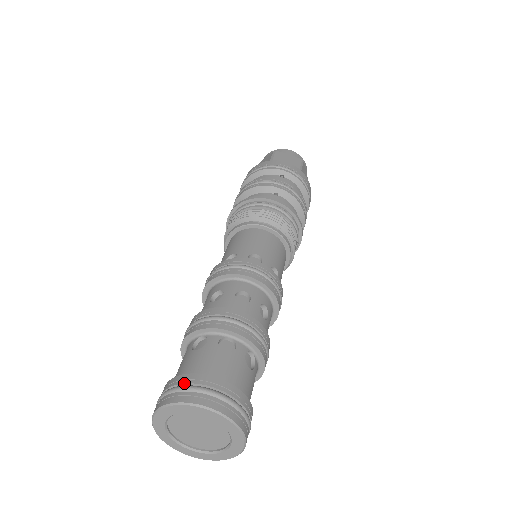
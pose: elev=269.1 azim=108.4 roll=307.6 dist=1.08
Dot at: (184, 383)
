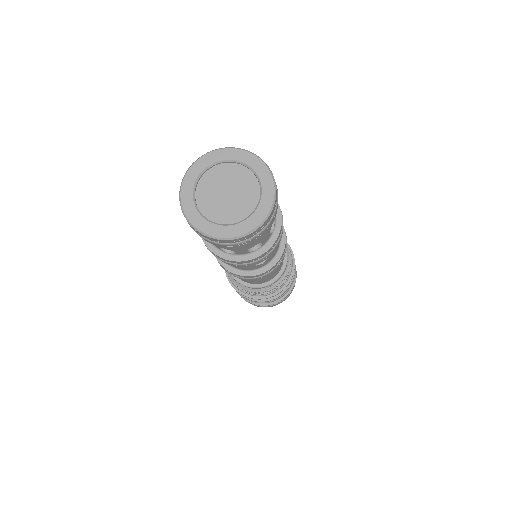
Dot at: occluded
